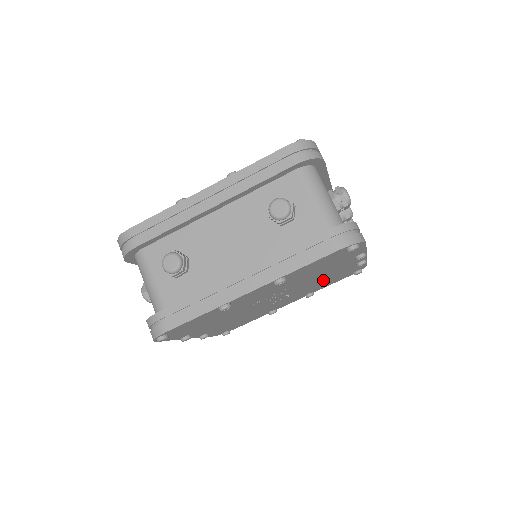
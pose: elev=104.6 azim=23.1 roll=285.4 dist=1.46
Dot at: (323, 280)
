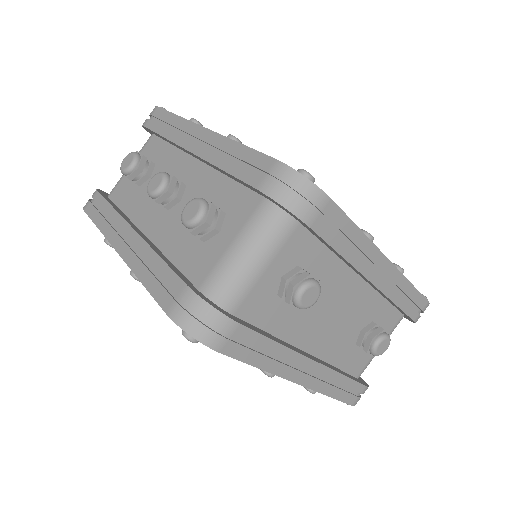
Dot at: occluded
